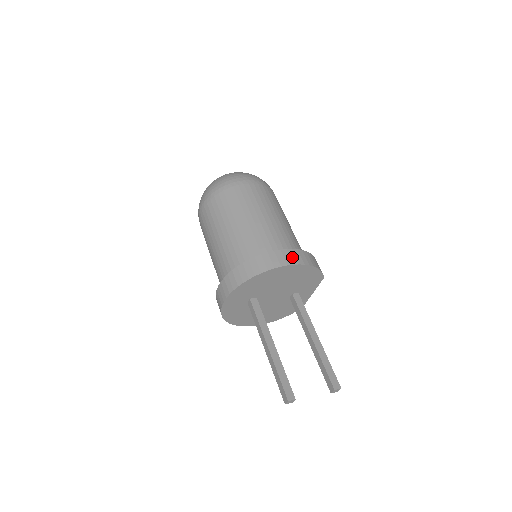
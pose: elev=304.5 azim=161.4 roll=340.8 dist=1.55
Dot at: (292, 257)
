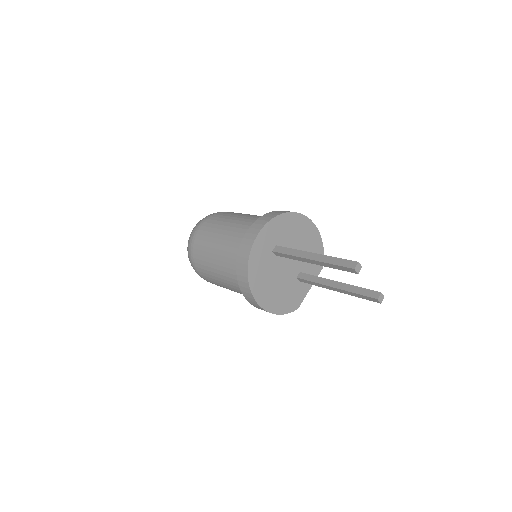
Dot at: occluded
